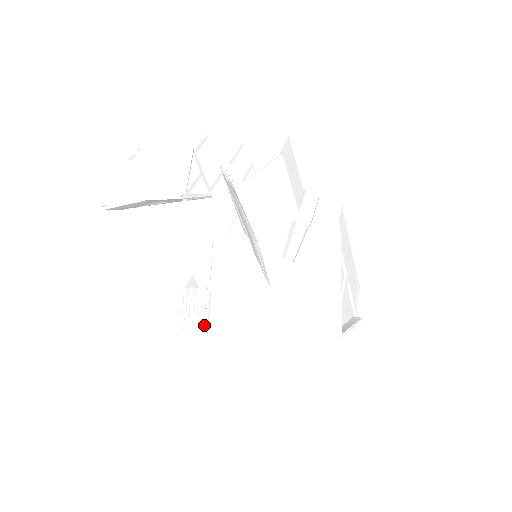
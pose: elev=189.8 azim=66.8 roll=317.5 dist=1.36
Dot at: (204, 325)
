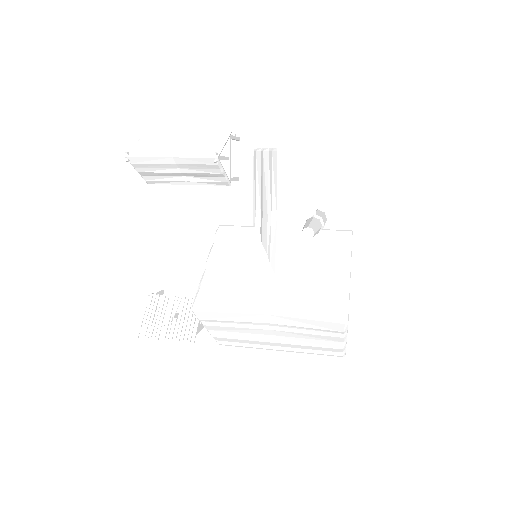
Dot at: (167, 335)
